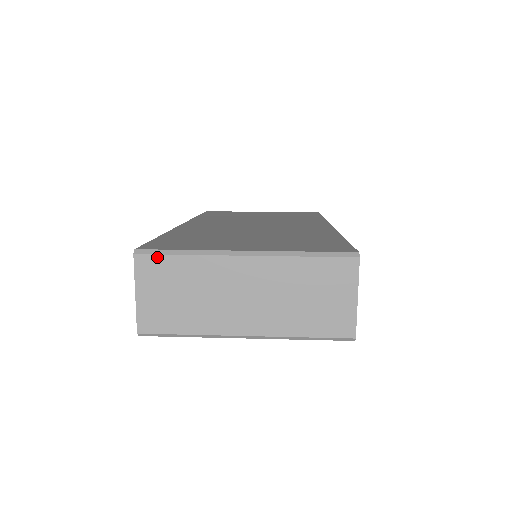
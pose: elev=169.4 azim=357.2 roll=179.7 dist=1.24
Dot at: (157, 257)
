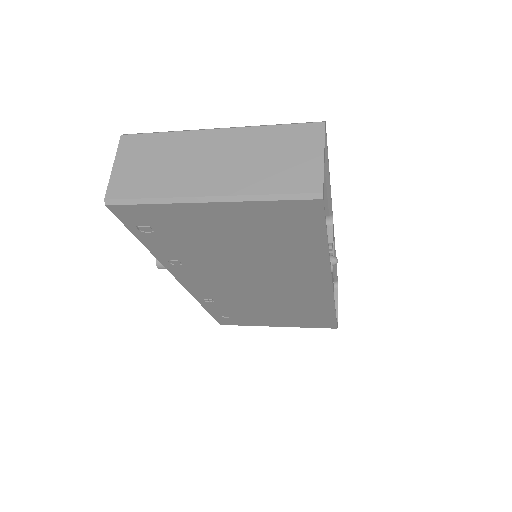
Dot at: (140, 136)
